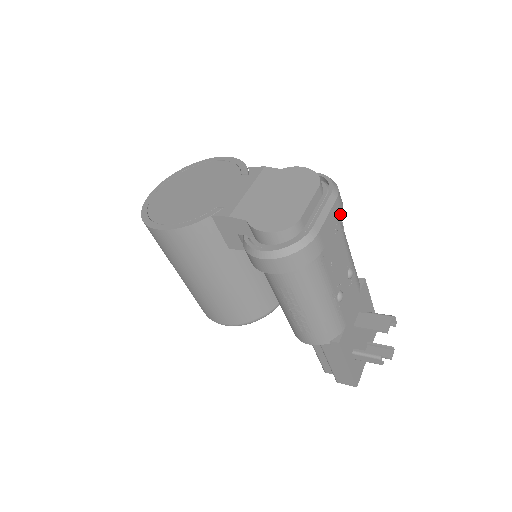
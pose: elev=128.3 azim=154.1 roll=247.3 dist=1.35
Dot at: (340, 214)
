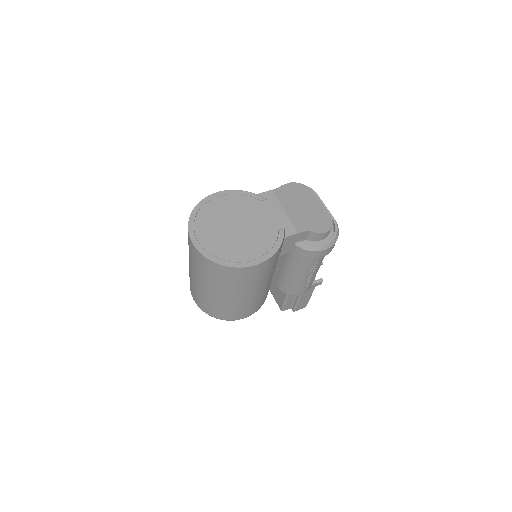
Dot at: occluded
